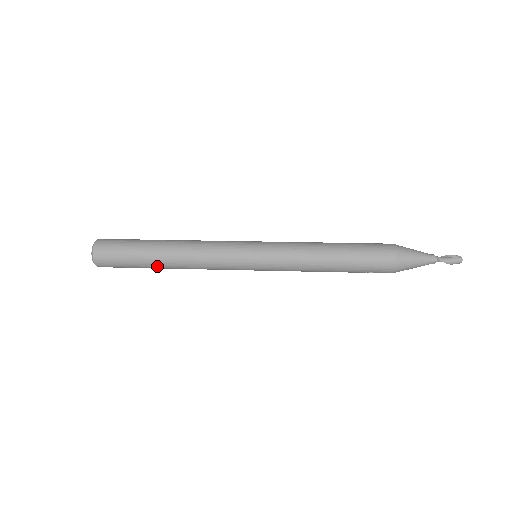
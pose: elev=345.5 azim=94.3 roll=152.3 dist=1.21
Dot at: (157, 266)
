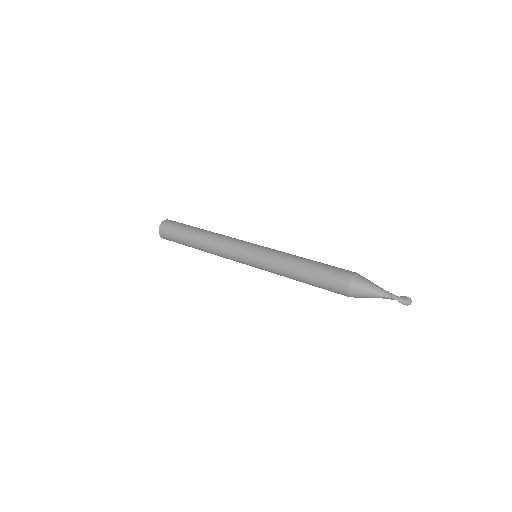
Dot at: (191, 241)
